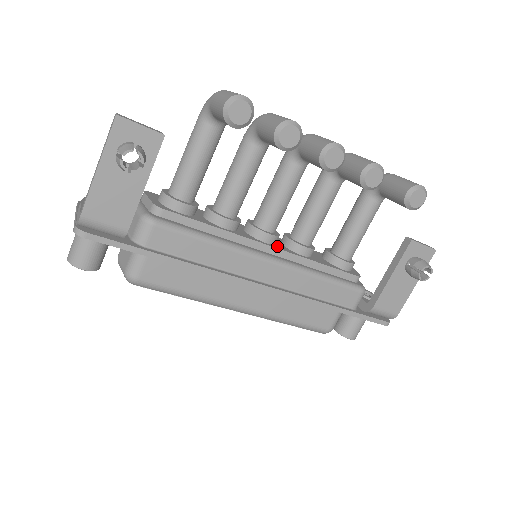
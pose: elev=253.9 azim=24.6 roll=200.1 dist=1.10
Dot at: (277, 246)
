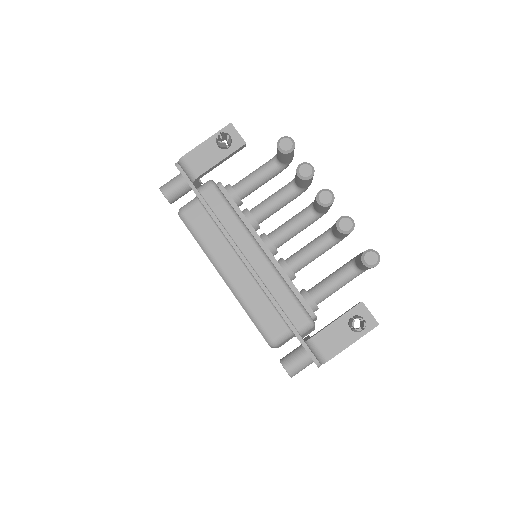
Dot at: (271, 253)
